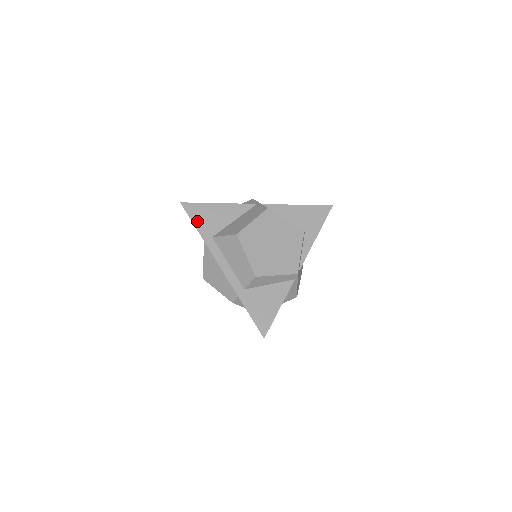
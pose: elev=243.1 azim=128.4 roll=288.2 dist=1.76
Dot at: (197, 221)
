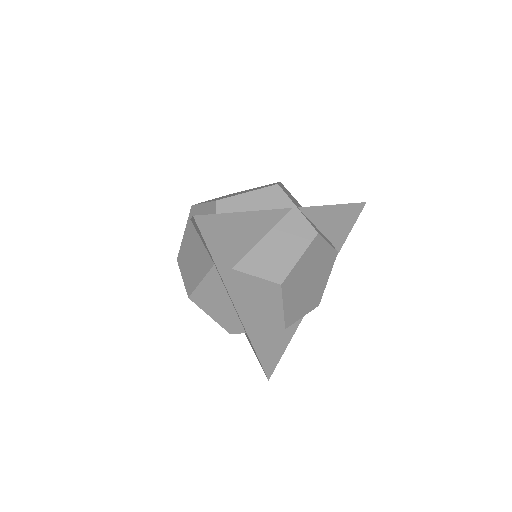
Dot at: (215, 246)
